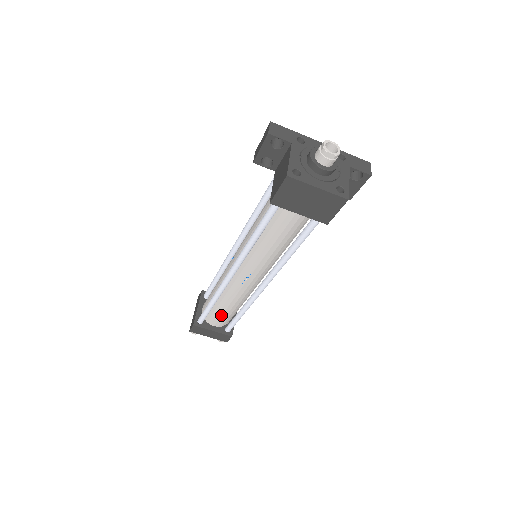
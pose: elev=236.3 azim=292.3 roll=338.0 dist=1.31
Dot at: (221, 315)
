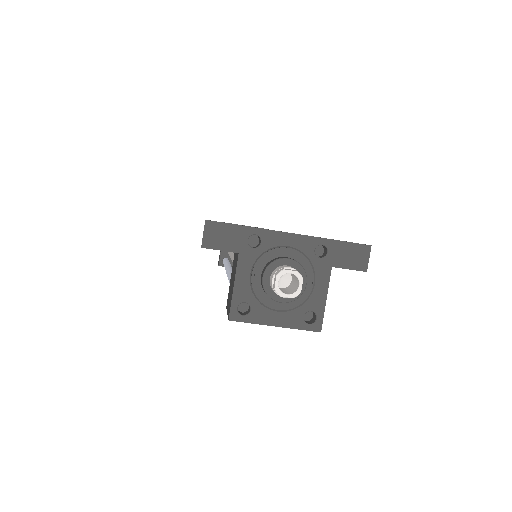
Dot at: occluded
